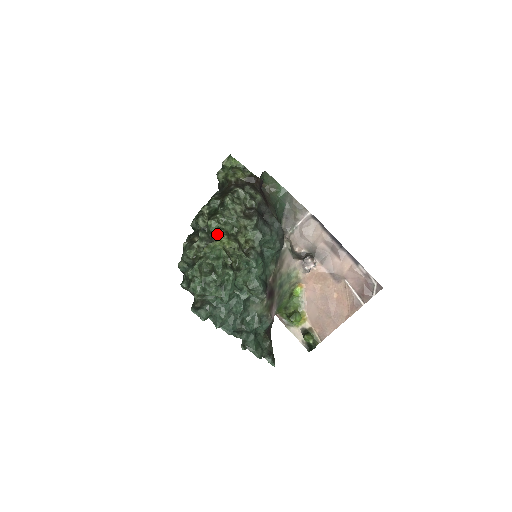
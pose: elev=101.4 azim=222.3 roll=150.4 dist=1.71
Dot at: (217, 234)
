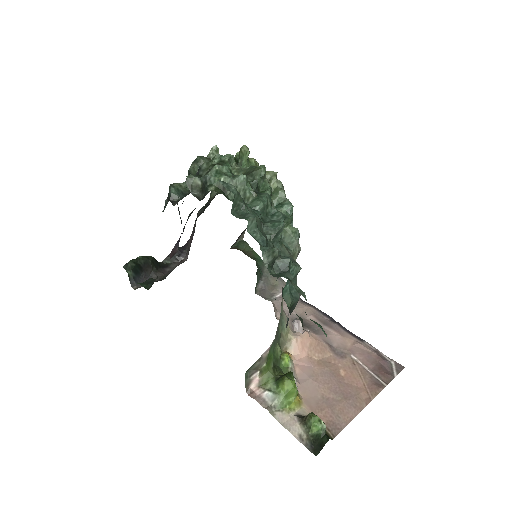
Dot at: occluded
